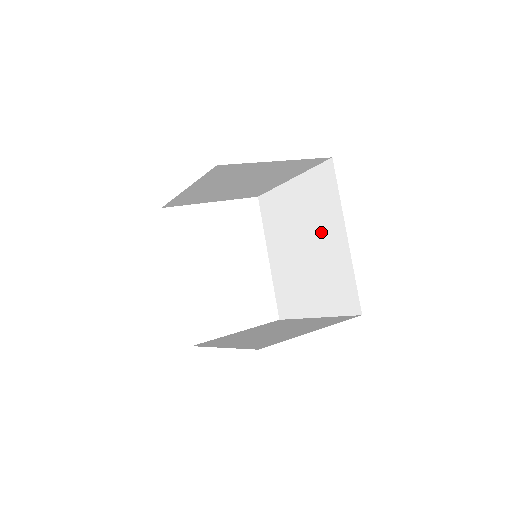
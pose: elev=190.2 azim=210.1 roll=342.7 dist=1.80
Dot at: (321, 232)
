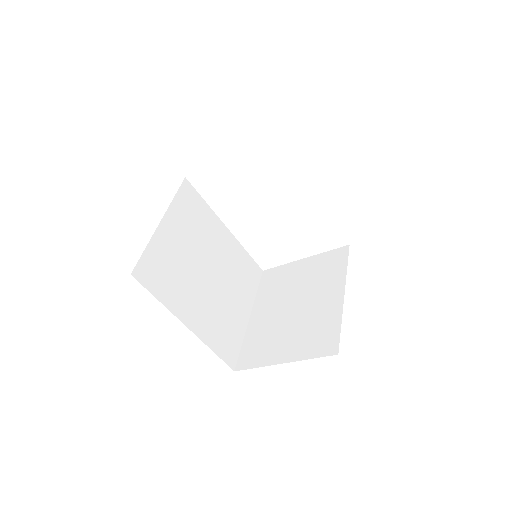
Dot at: occluded
